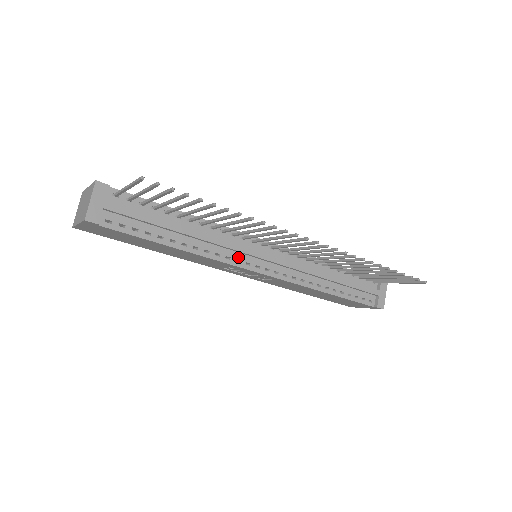
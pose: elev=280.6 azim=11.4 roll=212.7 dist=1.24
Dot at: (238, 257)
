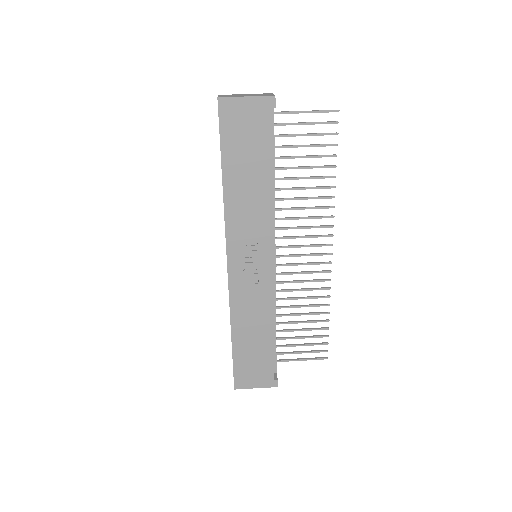
Dot at: occluded
